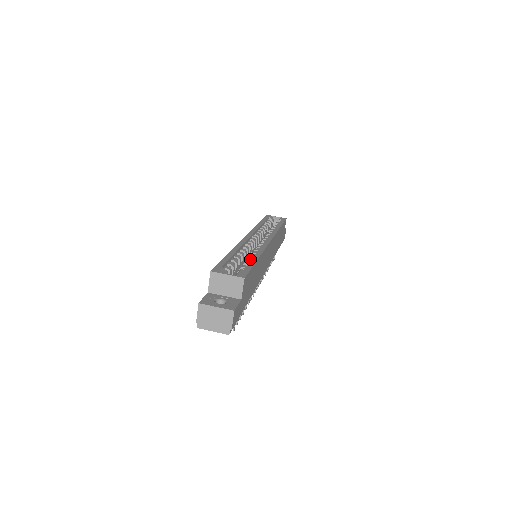
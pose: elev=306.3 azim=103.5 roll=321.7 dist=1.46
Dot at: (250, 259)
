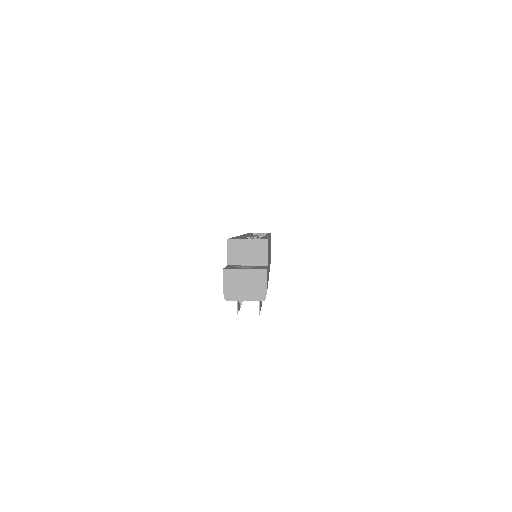
Dot at: occluded
